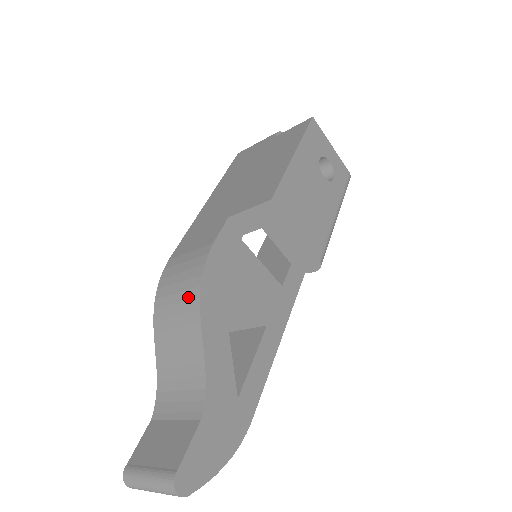
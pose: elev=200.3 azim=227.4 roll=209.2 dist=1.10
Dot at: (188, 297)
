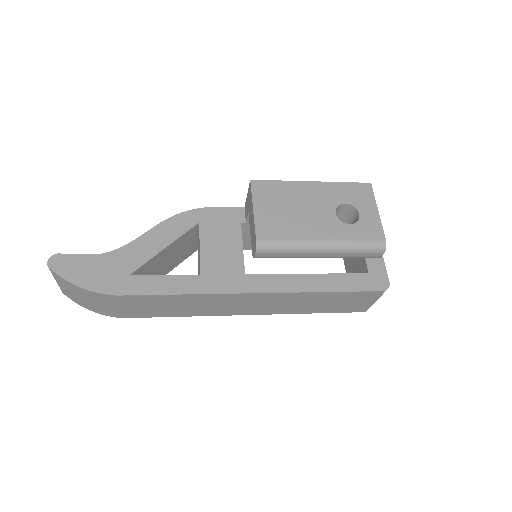
Dot at: occluded
